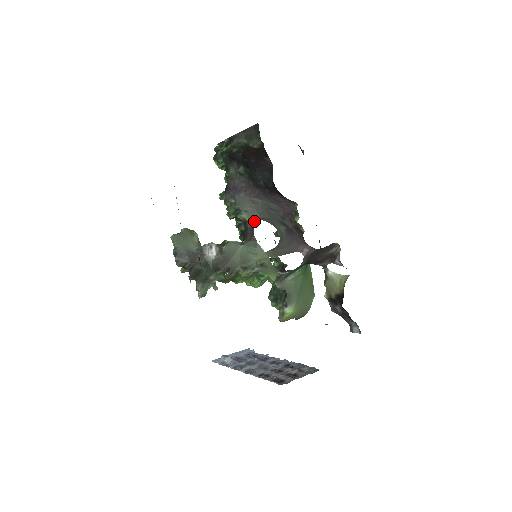
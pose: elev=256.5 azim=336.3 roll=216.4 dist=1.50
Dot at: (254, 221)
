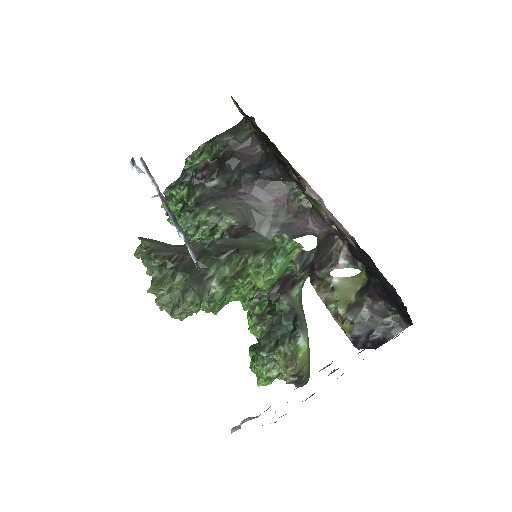
Dot at: (243, 223)
